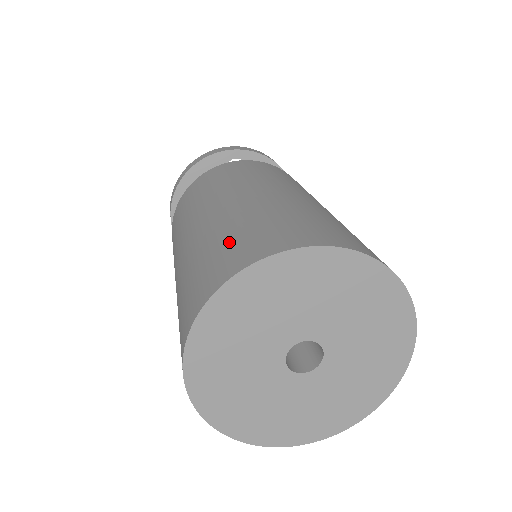
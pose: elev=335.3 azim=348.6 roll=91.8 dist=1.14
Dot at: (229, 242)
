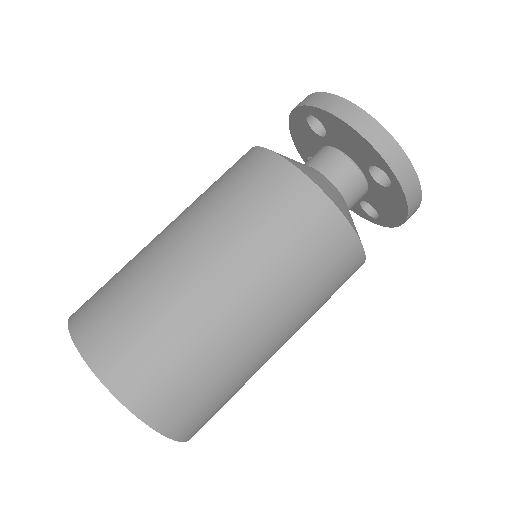
Dot at: (148, 347)
